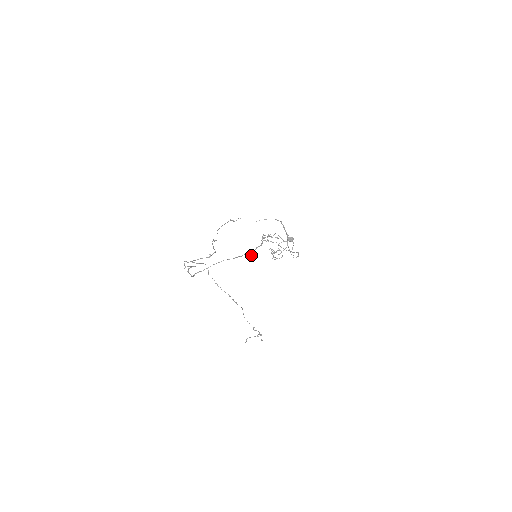
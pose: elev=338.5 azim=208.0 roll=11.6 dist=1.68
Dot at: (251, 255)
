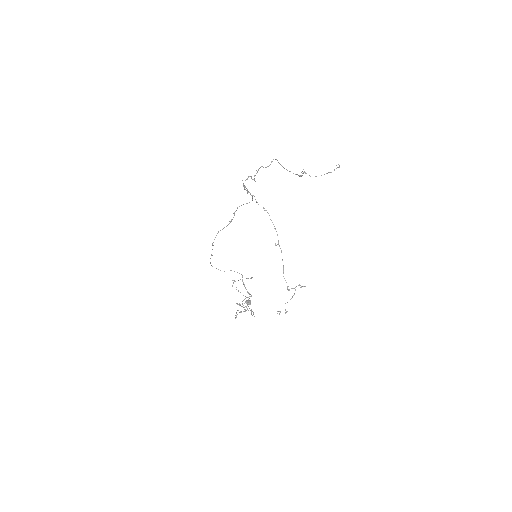
Dot at: (300, 176)
